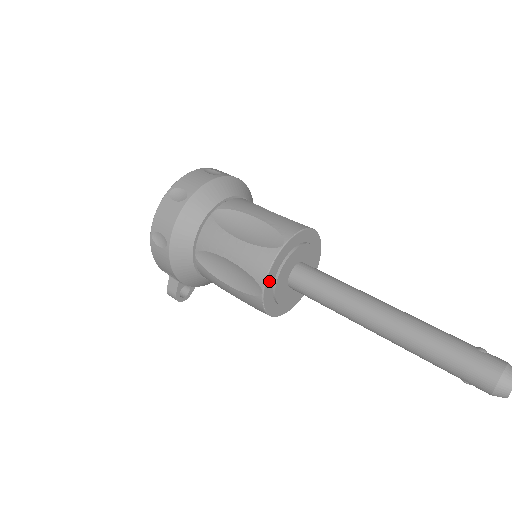
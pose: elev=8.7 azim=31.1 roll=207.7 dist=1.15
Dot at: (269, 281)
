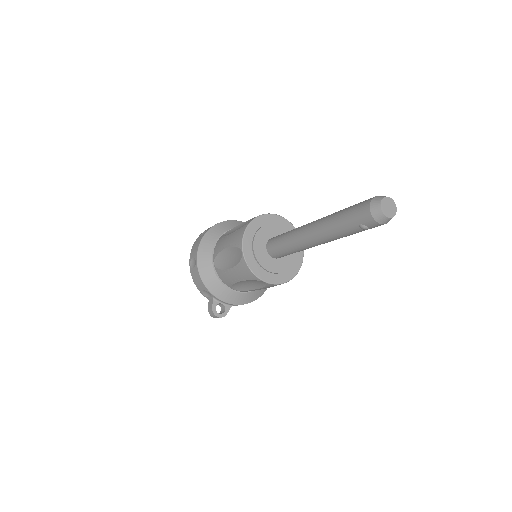
Dot at: (246, 244)
